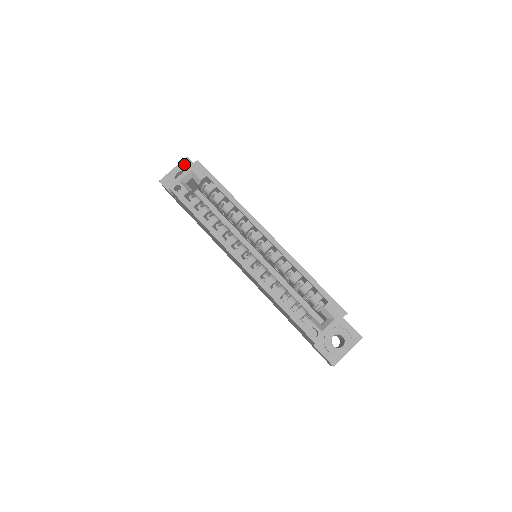
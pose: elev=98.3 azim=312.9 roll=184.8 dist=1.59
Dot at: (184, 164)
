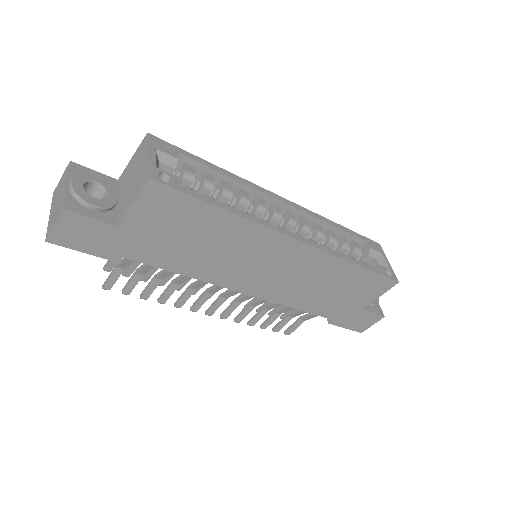
Dot at: (77, 172)
